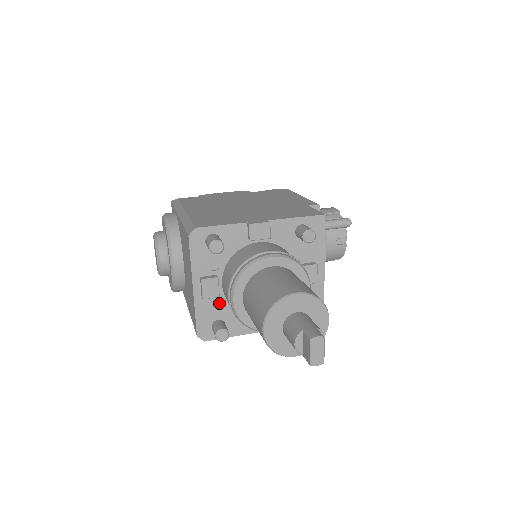
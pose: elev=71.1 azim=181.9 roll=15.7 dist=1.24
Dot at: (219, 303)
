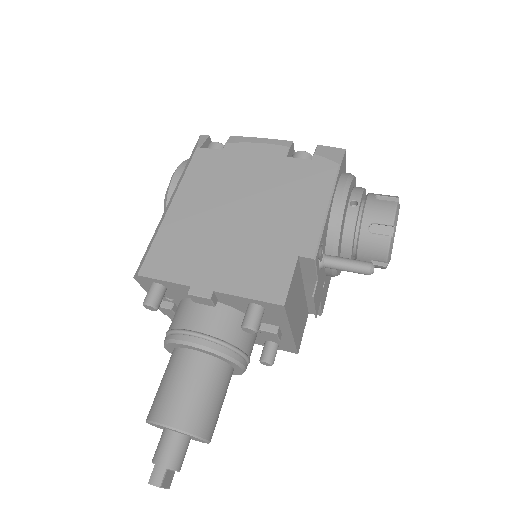
Dot at: occluded
